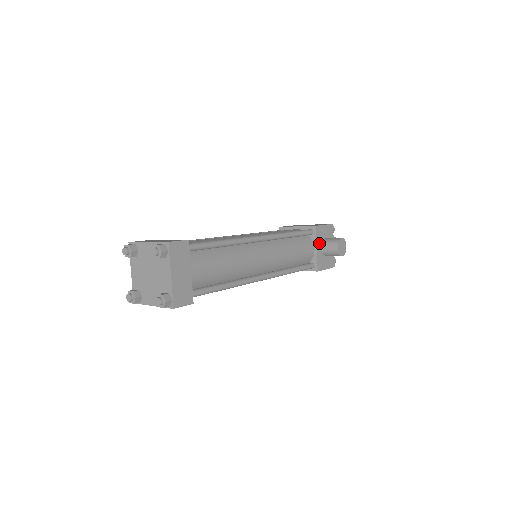
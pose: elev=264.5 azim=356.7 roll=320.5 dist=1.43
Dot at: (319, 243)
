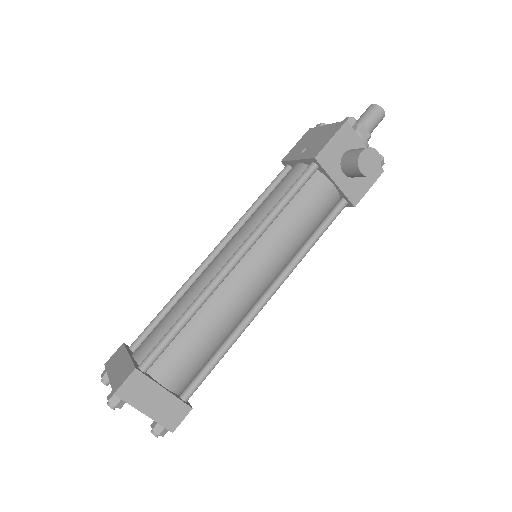
Dot at: (335, 172)
